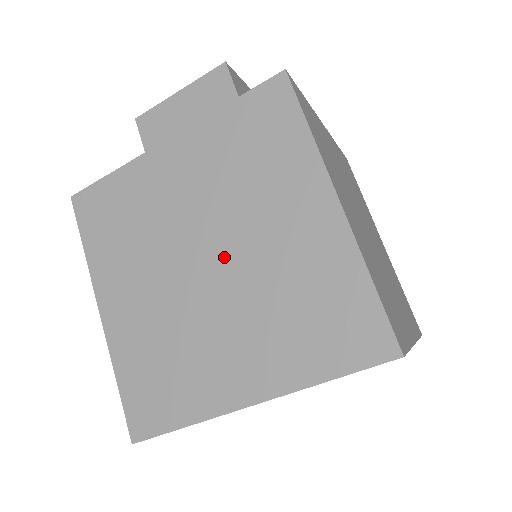
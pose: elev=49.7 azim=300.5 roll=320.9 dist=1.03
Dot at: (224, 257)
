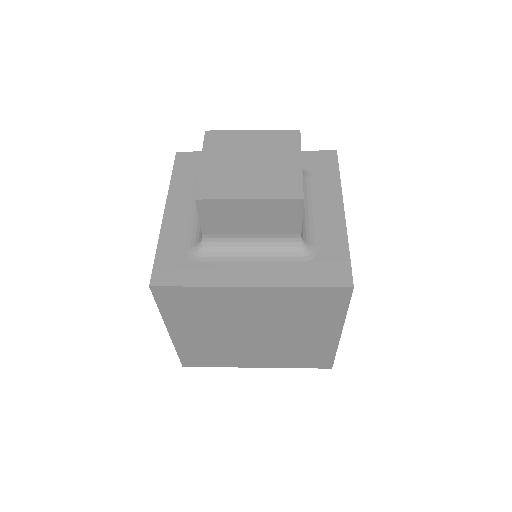
Dot at: (266, 335)
